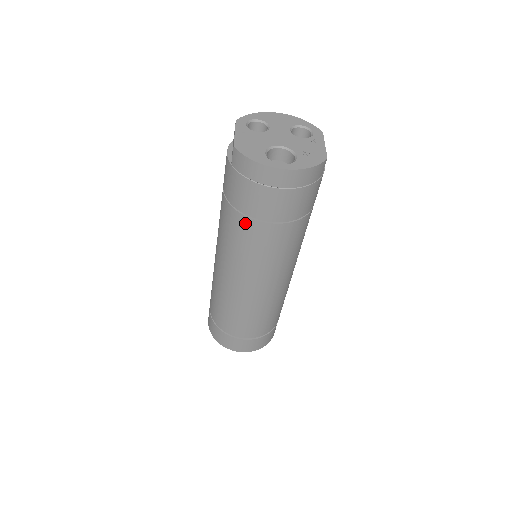
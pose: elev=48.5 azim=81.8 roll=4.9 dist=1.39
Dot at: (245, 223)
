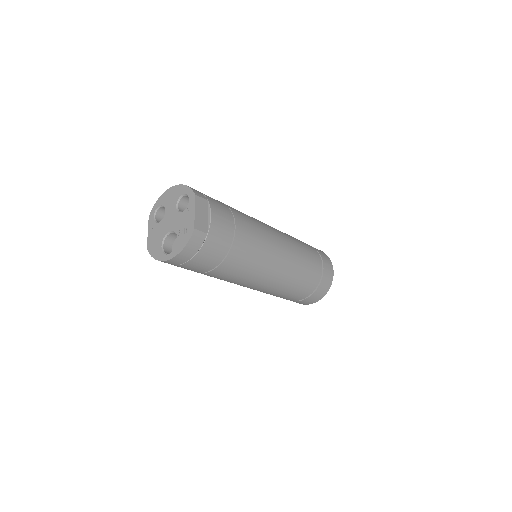
Dot at: occluded
